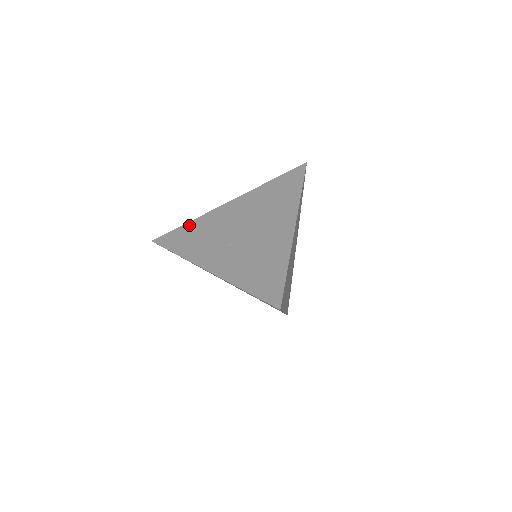
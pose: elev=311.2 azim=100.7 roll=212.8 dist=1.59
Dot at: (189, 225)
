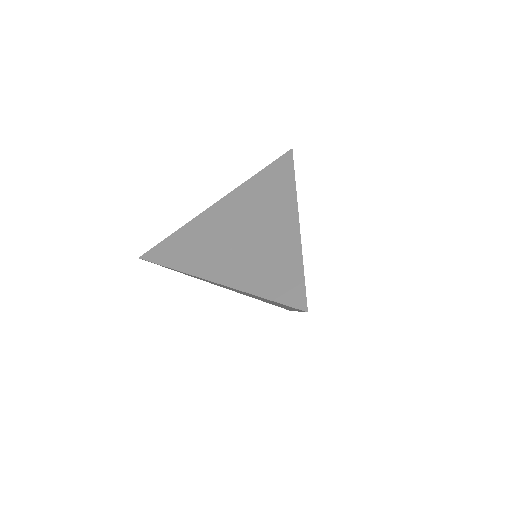
Dot at: (178, 234)
